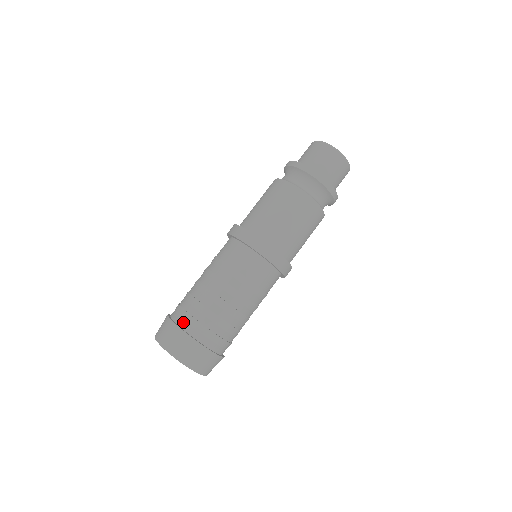
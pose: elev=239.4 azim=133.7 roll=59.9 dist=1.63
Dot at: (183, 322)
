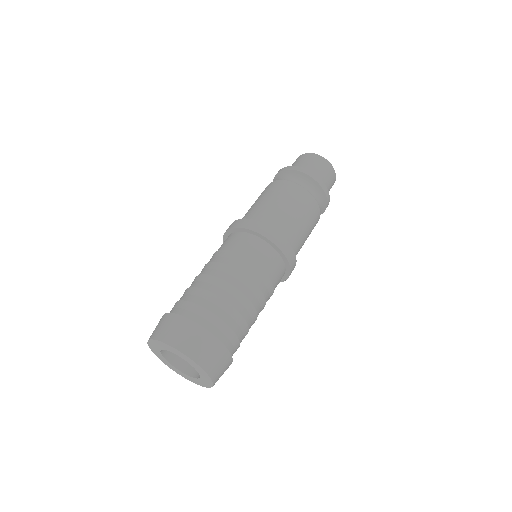
Dot at: (185, 312)
